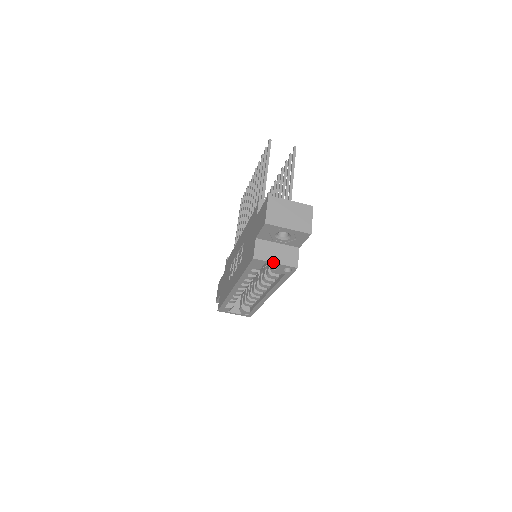
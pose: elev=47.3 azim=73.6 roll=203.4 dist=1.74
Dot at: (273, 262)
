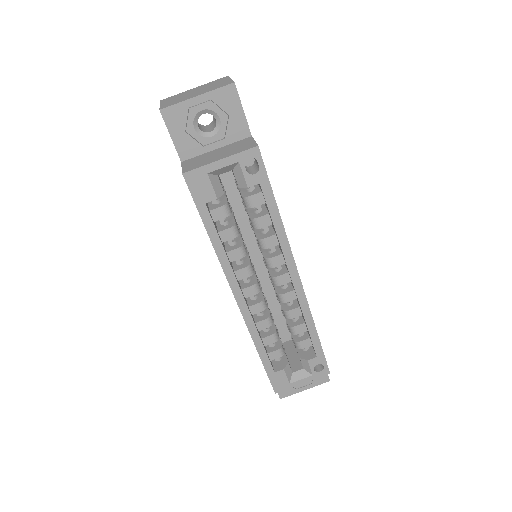
Dot at: (215, 161)
